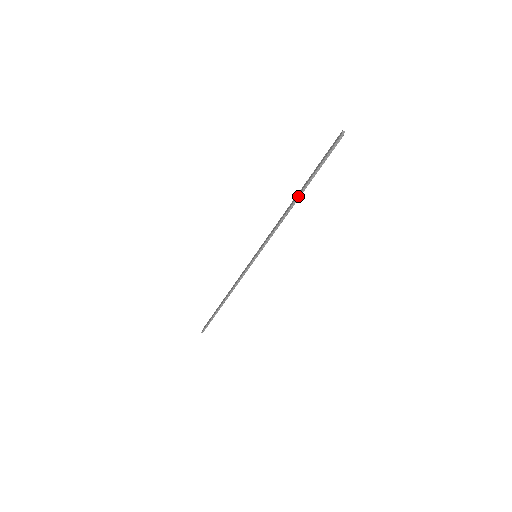
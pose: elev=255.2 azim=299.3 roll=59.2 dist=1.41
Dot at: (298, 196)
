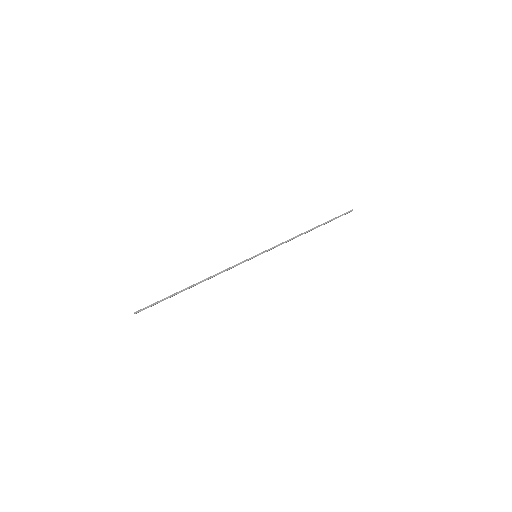
Dot at: (314, 228)
